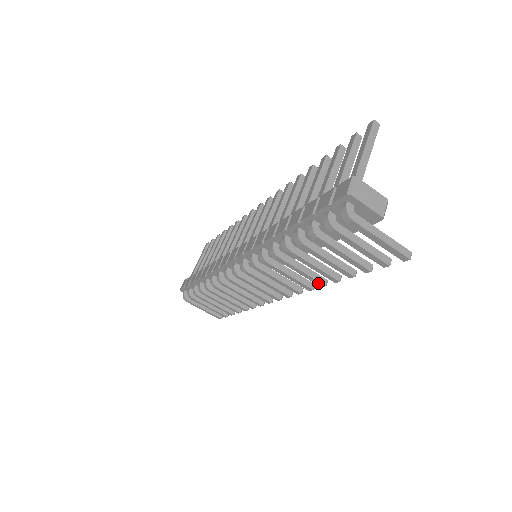
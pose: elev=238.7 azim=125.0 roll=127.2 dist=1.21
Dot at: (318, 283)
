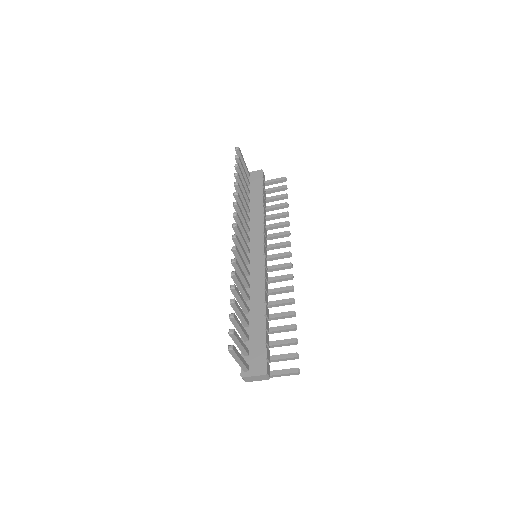
Dot at: (289, 303)
